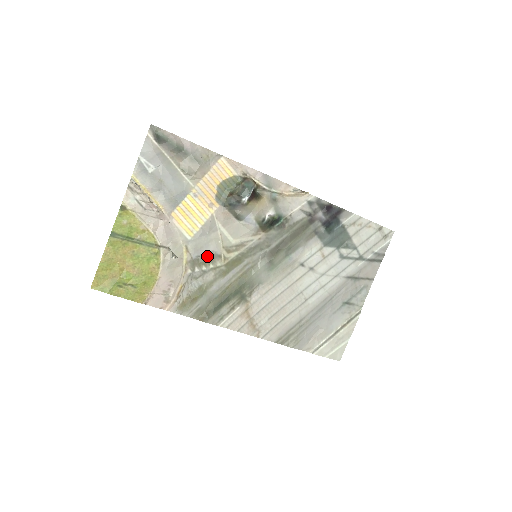
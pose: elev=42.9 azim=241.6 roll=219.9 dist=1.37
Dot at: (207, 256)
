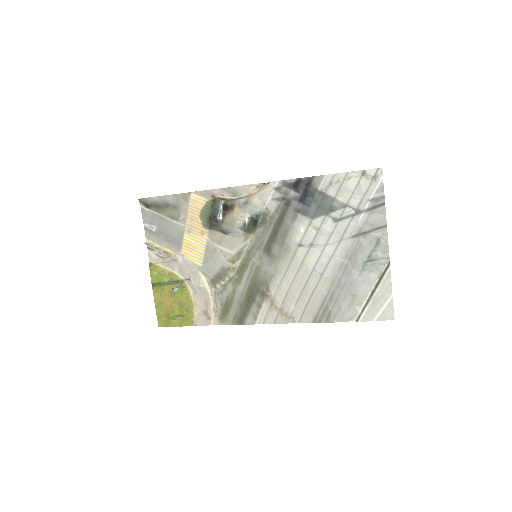
Dot at: (220, 273)
